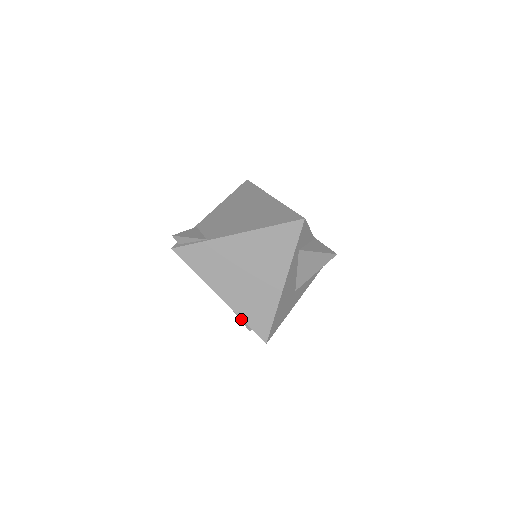
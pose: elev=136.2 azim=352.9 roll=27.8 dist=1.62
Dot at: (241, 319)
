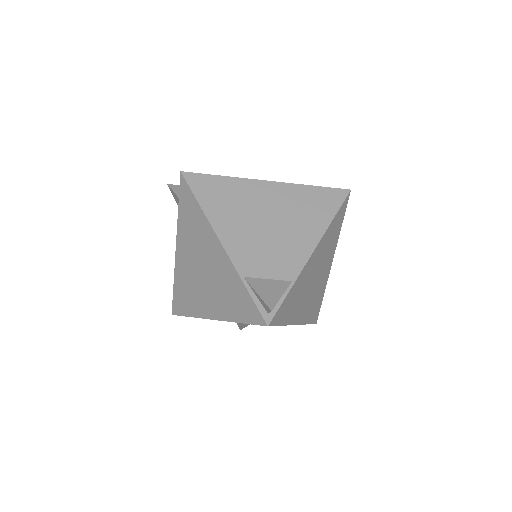
Dot at: occluded
